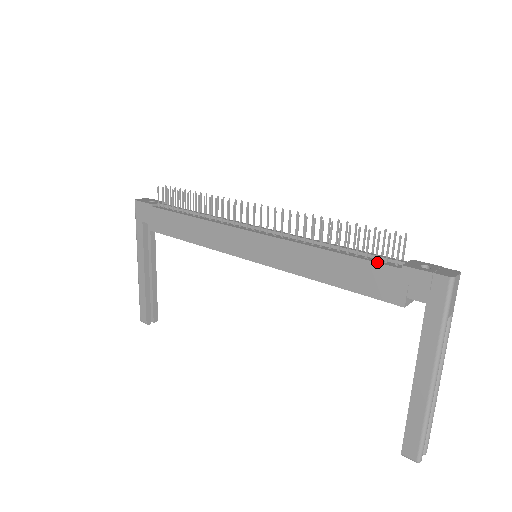
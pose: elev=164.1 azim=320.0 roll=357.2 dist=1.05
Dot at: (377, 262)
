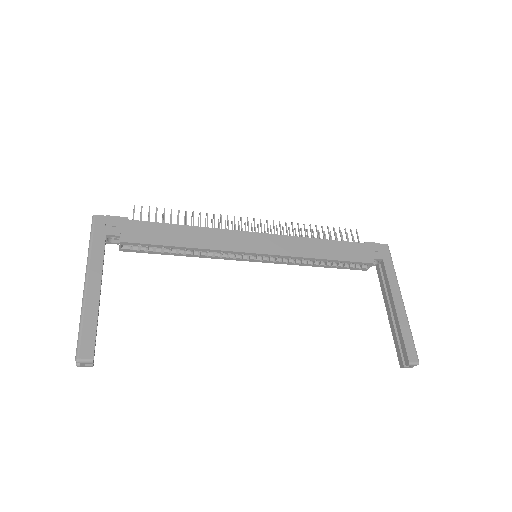
Dot at: (352, 242)
